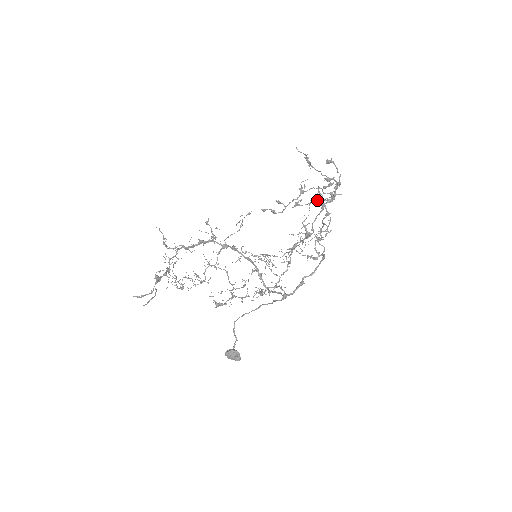
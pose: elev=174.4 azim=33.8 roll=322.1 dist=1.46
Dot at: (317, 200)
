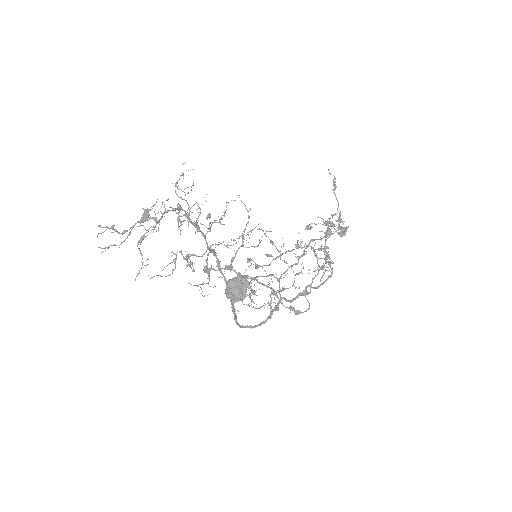
Dot at: occluded
